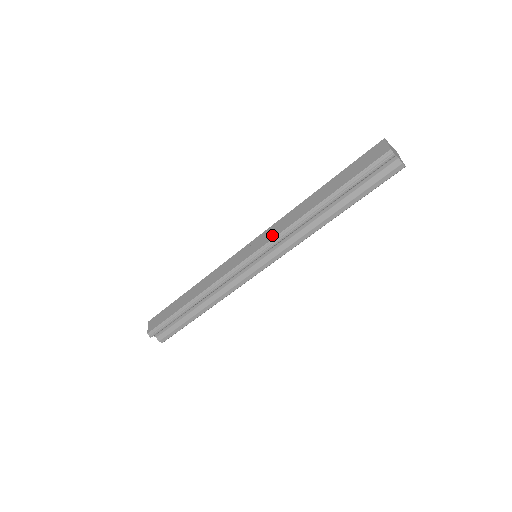
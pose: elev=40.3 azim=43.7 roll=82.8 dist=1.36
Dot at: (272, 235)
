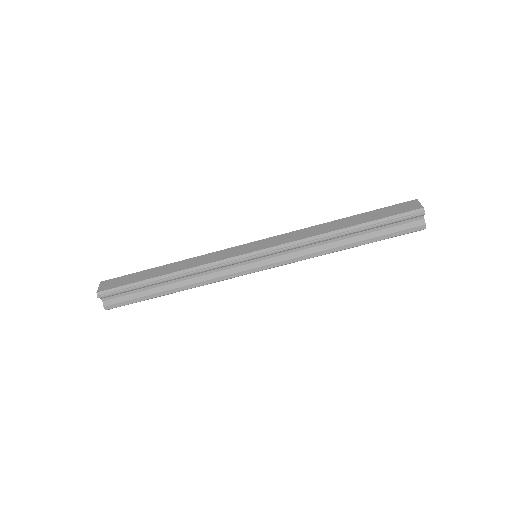
Dot at: (285, 240)
